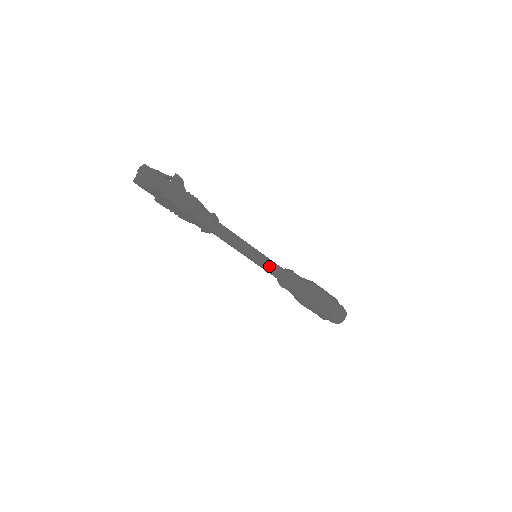
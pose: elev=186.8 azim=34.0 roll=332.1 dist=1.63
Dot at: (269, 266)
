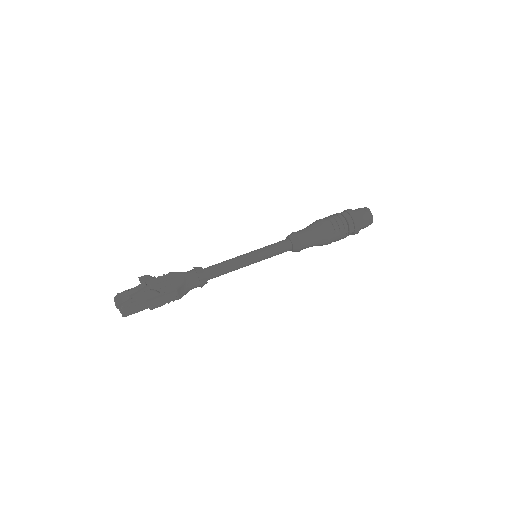
Dot at: (272, 256)
